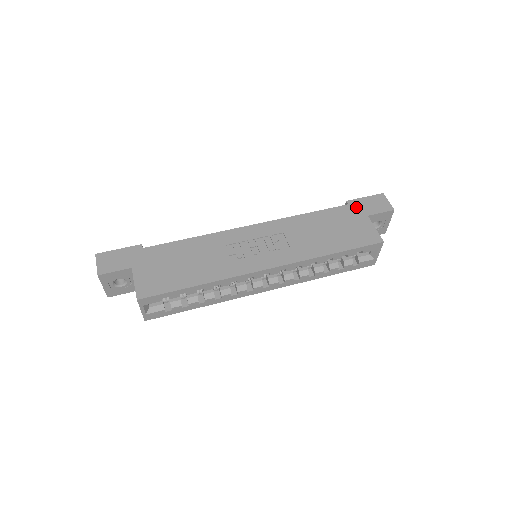
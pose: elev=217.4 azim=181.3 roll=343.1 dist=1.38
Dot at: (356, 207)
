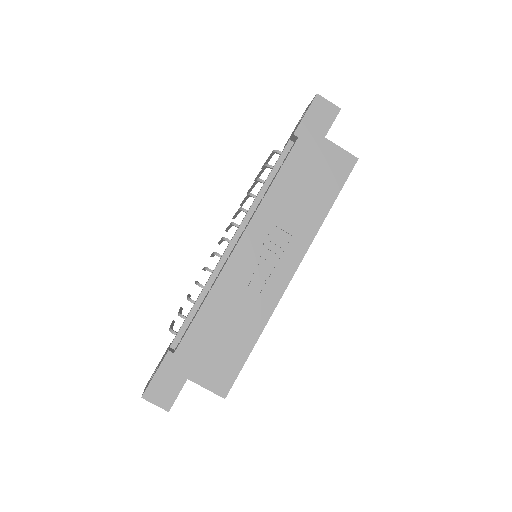
Dot at: (308, 135)
